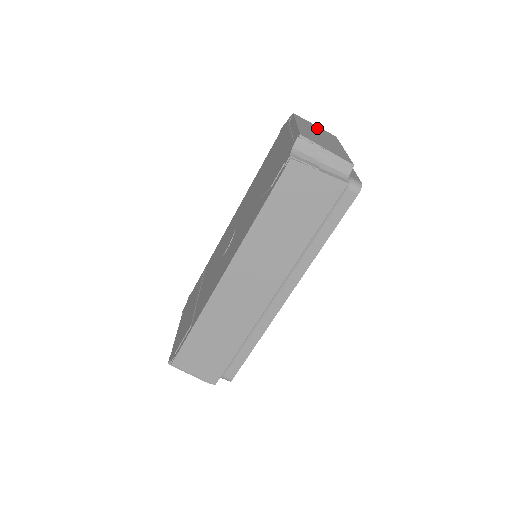
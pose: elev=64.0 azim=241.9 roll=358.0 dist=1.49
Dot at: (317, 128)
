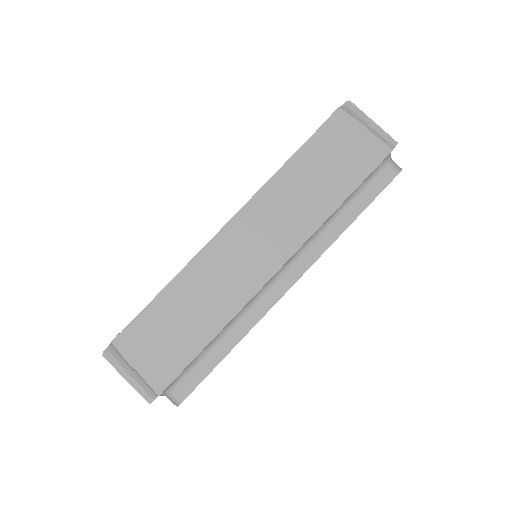
Dot at: occluded
